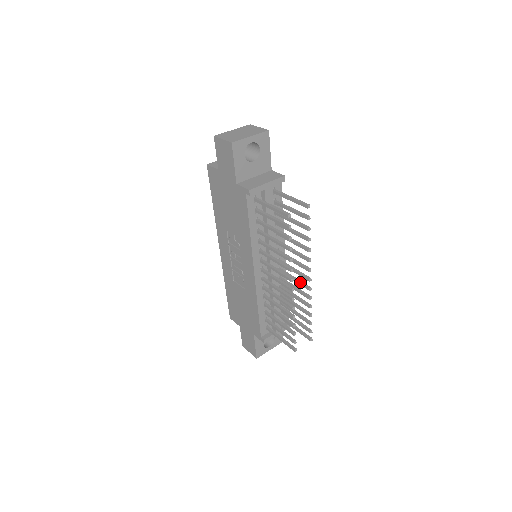
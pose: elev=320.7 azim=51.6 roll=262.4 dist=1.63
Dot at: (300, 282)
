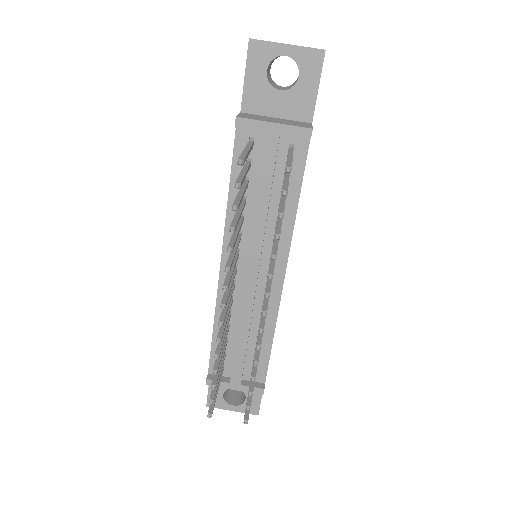
Dot at: occluded
